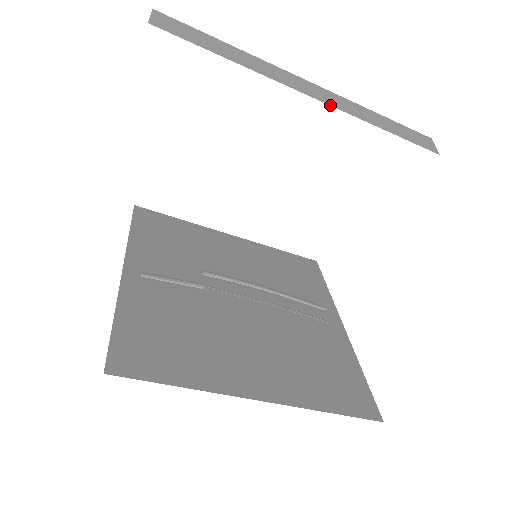
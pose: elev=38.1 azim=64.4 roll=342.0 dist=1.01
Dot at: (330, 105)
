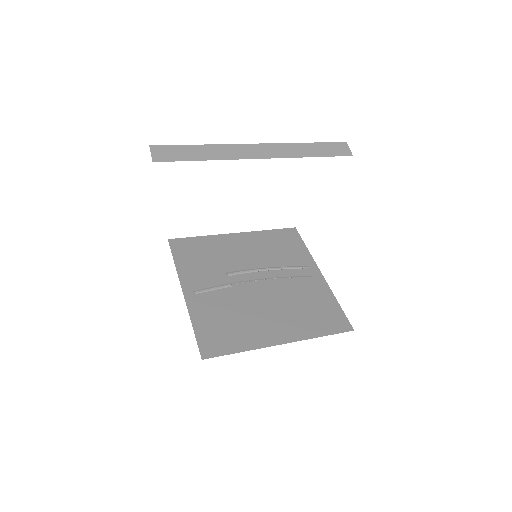
Dot at: occluded
